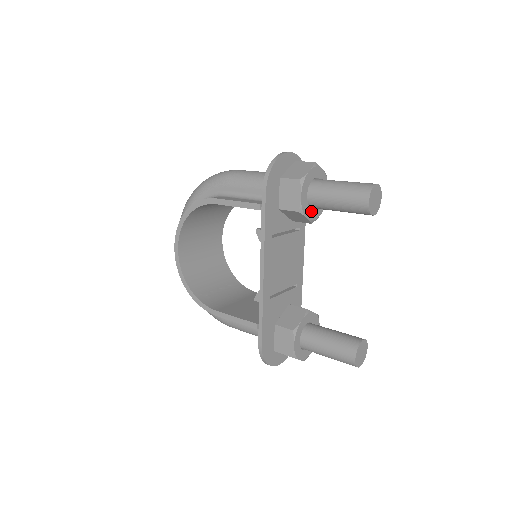
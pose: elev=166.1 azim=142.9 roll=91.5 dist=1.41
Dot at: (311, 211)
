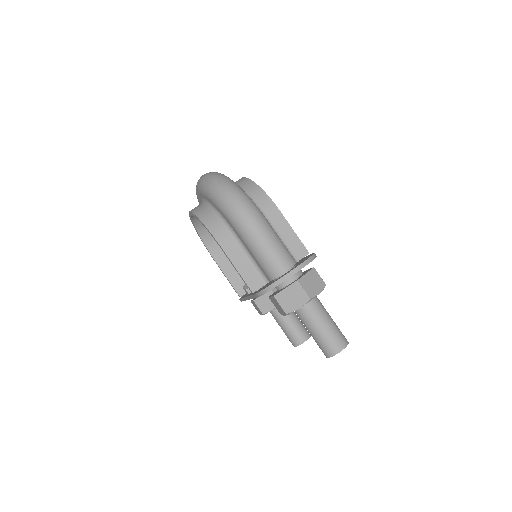
Dot at: occluded
